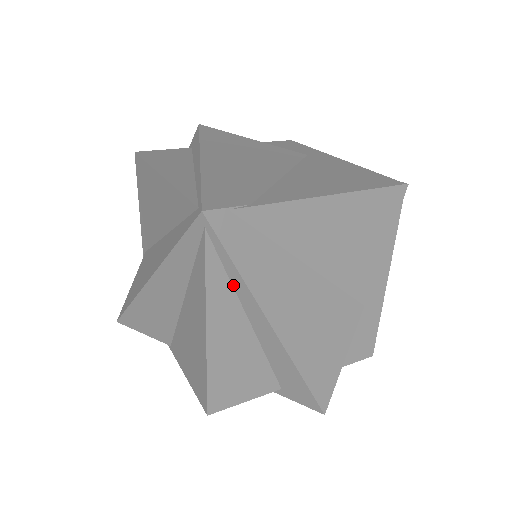
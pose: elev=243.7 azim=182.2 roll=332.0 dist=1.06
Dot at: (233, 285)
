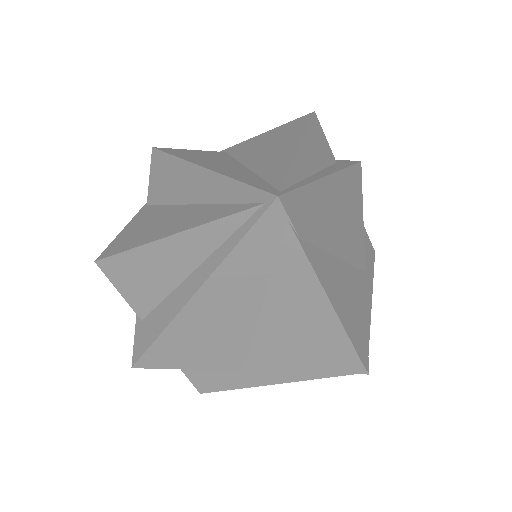
Dot at: (221, 246)
